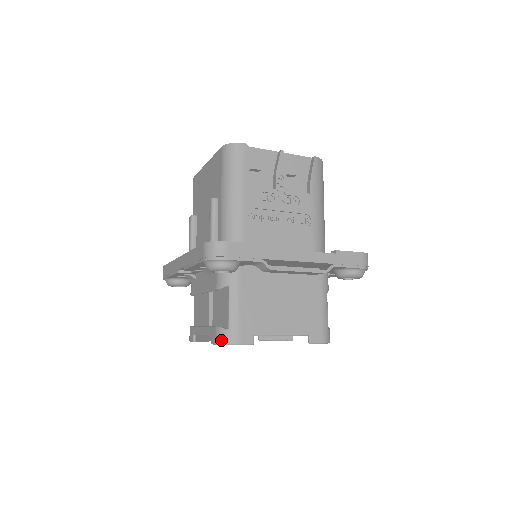
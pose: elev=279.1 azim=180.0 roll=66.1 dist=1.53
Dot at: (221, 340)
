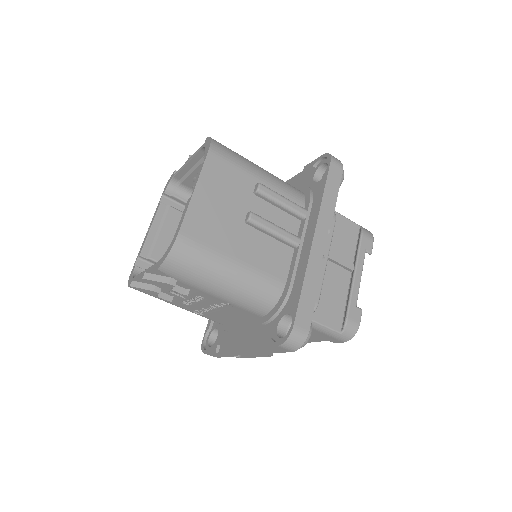
Dot at: occluded
